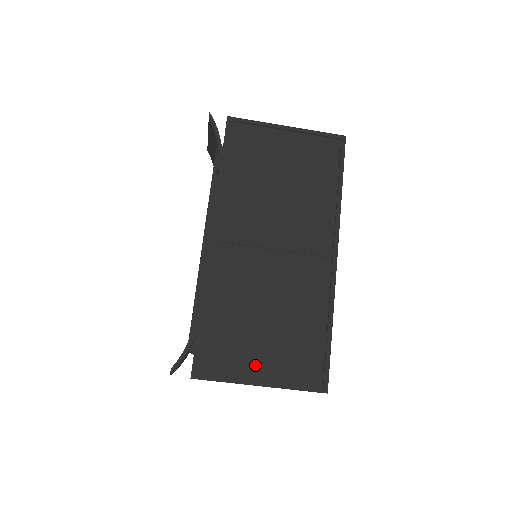
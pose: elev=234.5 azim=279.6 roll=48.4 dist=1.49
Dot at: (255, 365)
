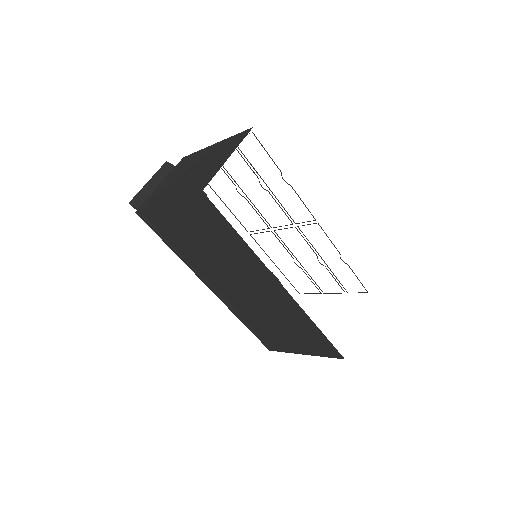
Dot at: (293, 345)
